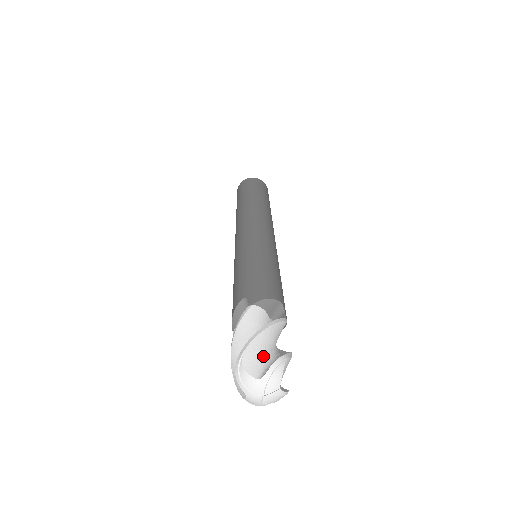
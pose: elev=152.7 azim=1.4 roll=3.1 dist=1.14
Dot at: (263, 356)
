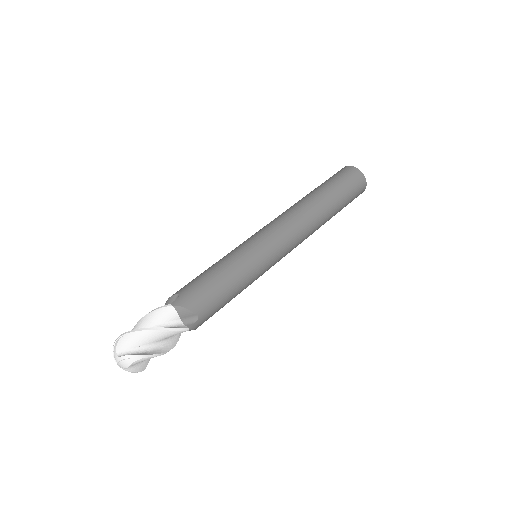
Dot at: (135, 344)
